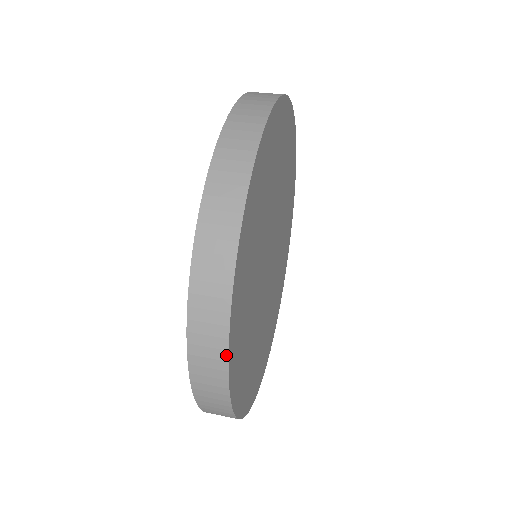
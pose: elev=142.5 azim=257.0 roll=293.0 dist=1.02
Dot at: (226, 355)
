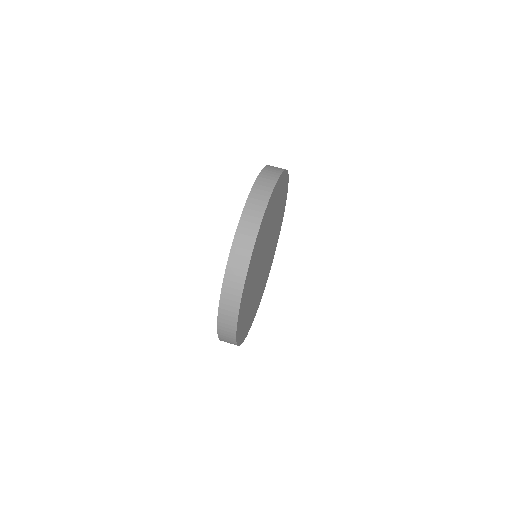
Dot at: (243, 341)
